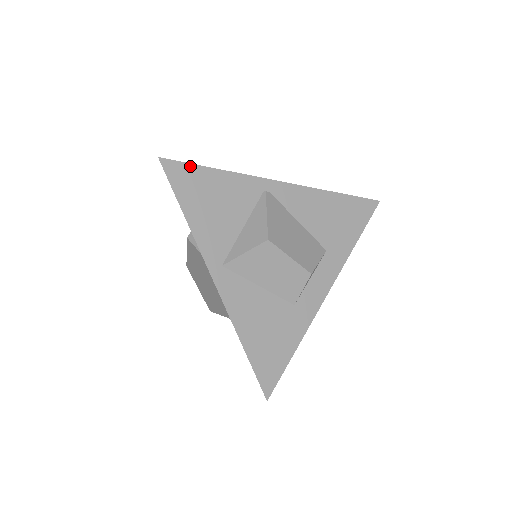
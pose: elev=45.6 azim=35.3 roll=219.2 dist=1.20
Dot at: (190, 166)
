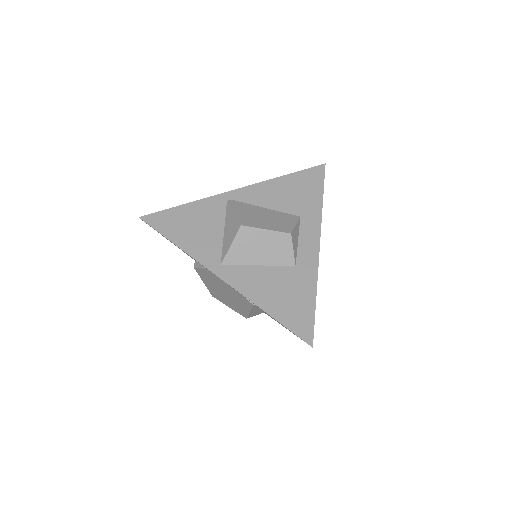
Dot at: (164, 212)
